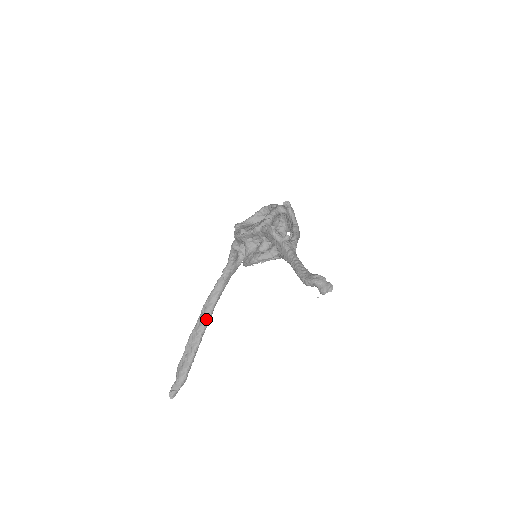
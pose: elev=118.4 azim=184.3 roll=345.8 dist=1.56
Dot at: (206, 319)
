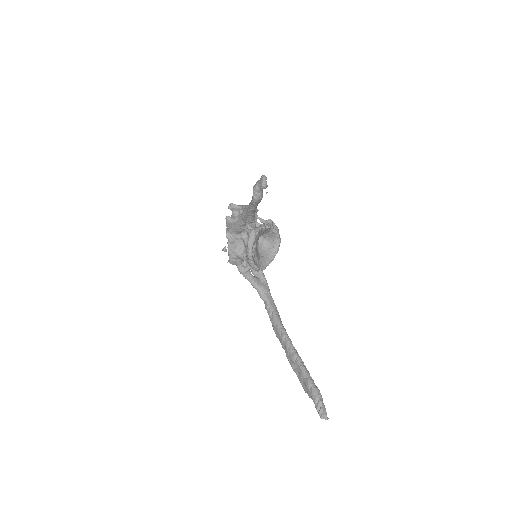
Dot at: (284, 337)
